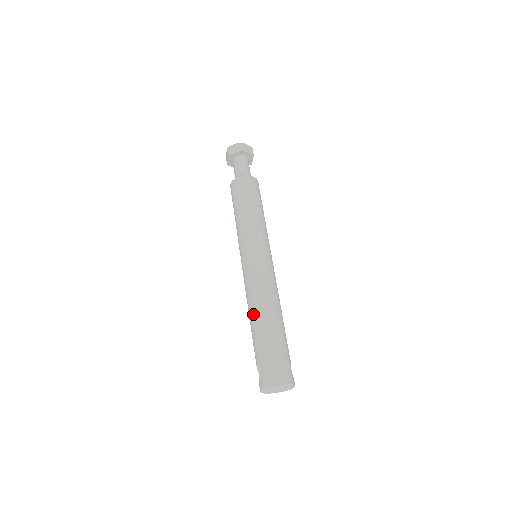
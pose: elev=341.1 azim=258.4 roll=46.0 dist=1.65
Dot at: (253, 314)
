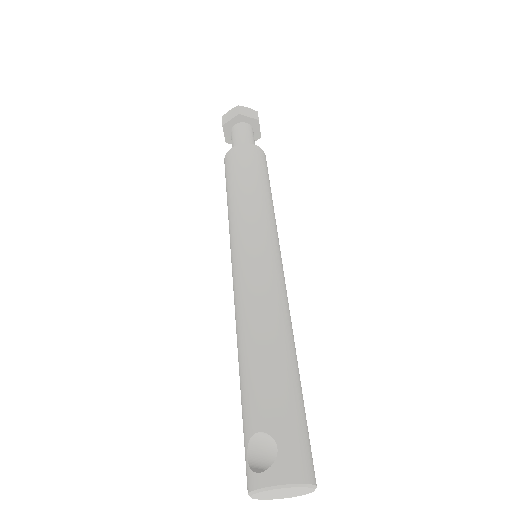
Dot at: (265, 338)
